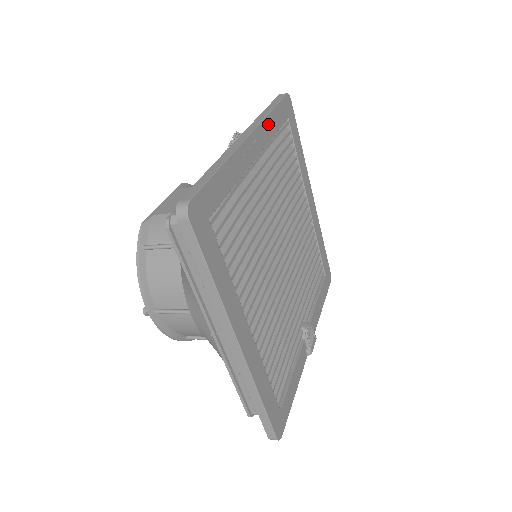
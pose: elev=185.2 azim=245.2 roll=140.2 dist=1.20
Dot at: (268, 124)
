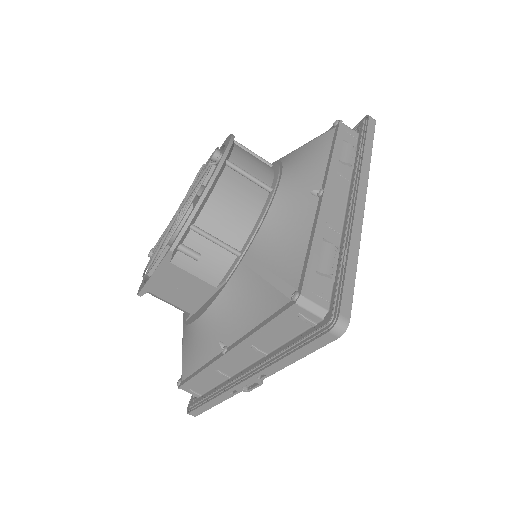
Dot at: occluded
